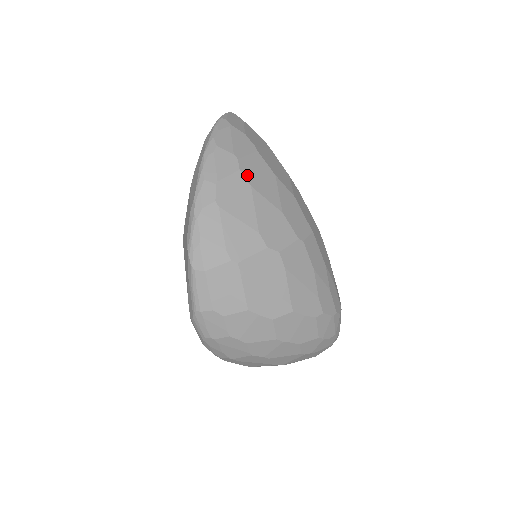
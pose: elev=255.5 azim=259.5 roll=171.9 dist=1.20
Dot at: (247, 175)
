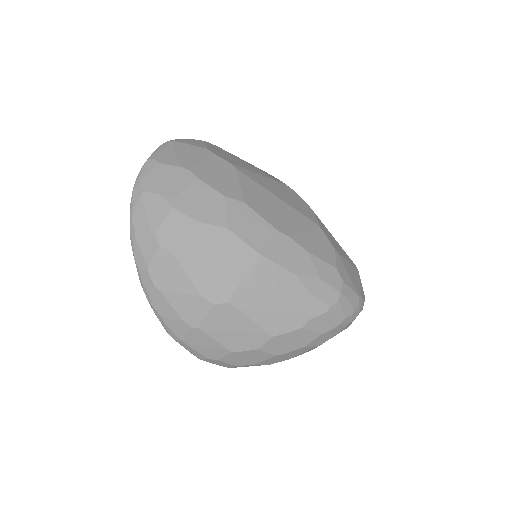
Dot at: (169, 246)
